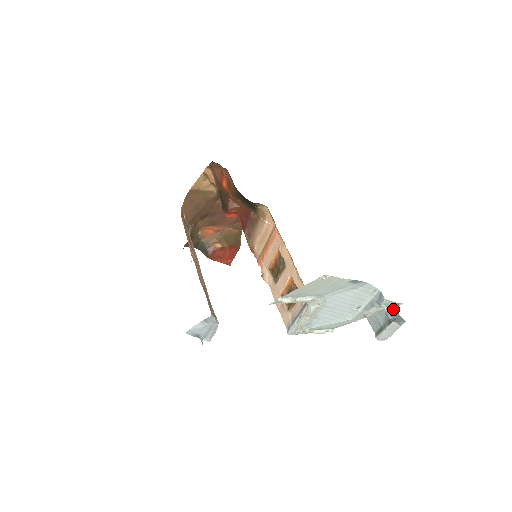
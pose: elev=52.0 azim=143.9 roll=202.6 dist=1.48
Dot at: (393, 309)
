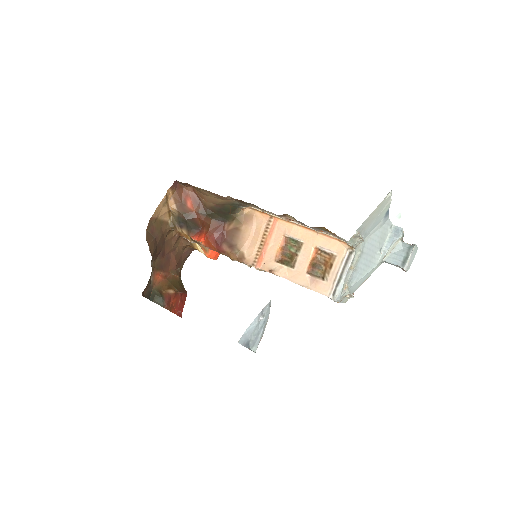
Dot at: occluded
